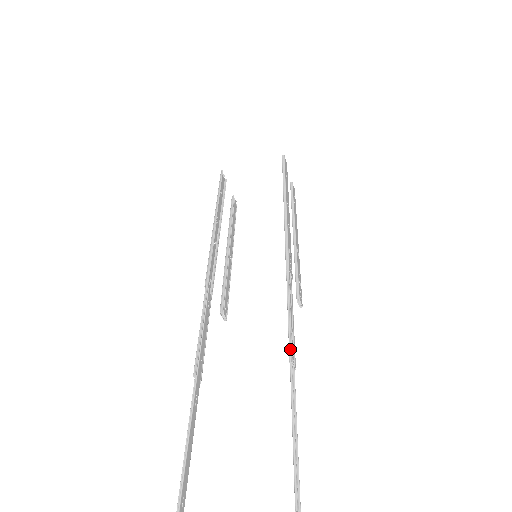
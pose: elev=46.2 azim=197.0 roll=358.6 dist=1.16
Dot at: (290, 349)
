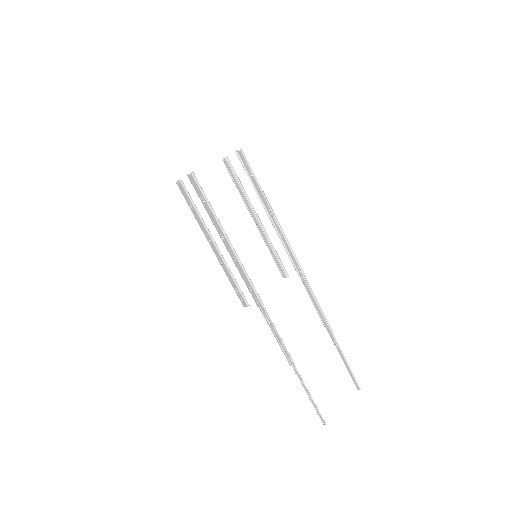
Dot at: (330, 327)
